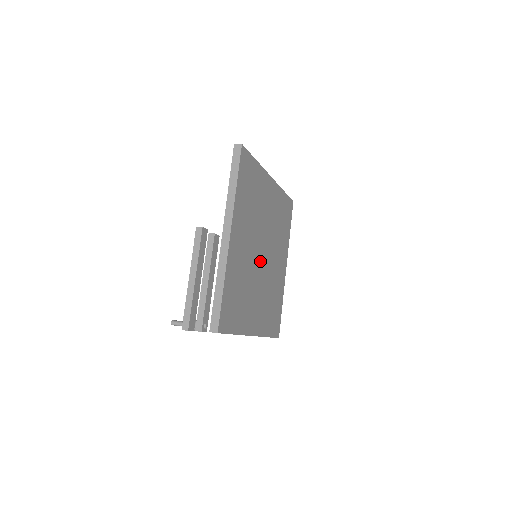
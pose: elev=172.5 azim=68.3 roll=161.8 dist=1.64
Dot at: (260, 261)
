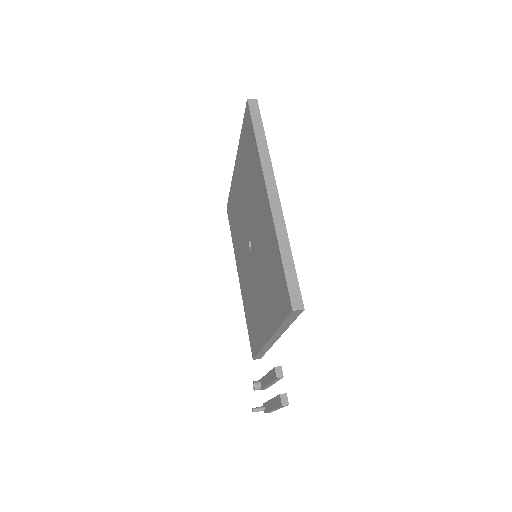
Dot at: occluded
